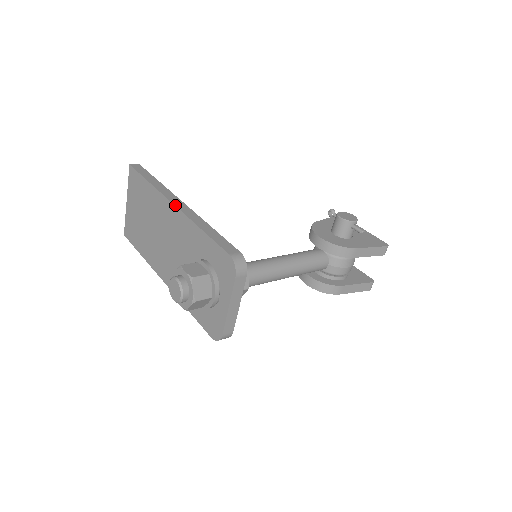
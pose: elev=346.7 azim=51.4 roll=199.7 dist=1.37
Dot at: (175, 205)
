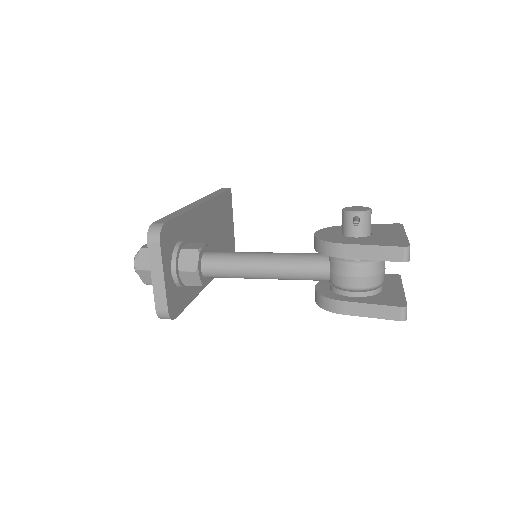
Dot at: (192, 203)
